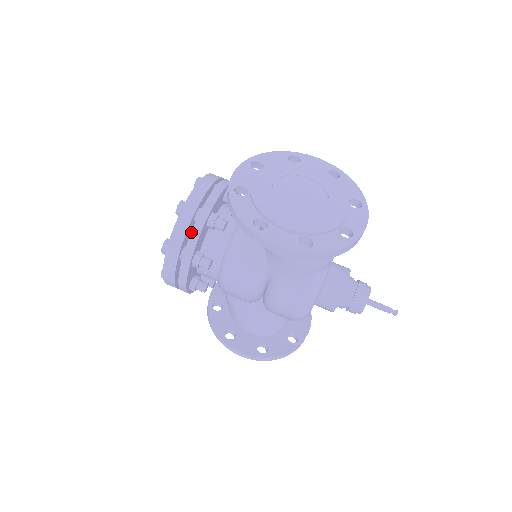
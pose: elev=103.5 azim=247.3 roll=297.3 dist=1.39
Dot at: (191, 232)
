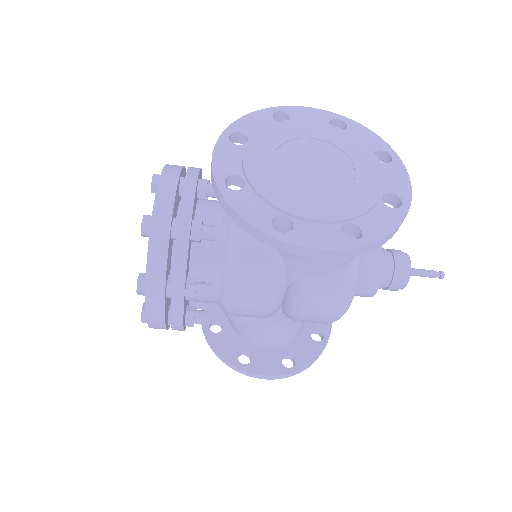
Dot at: (174, 257)
